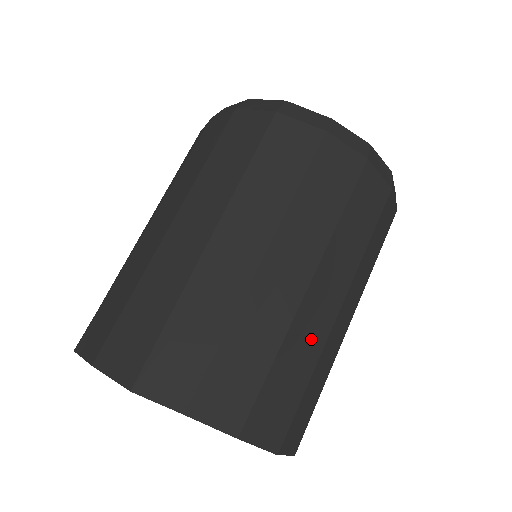
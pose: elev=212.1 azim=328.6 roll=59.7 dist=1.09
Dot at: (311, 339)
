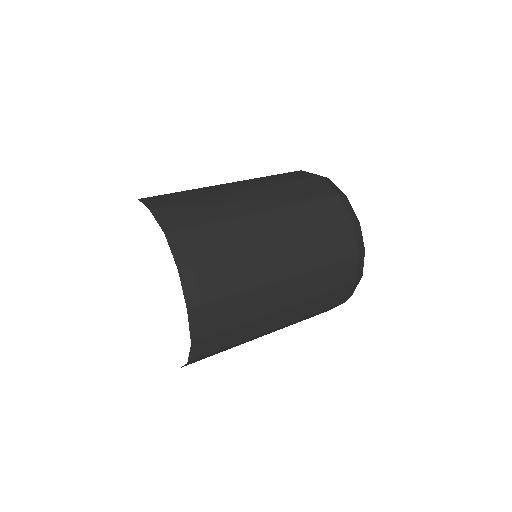
Dot at: (256, 273)
